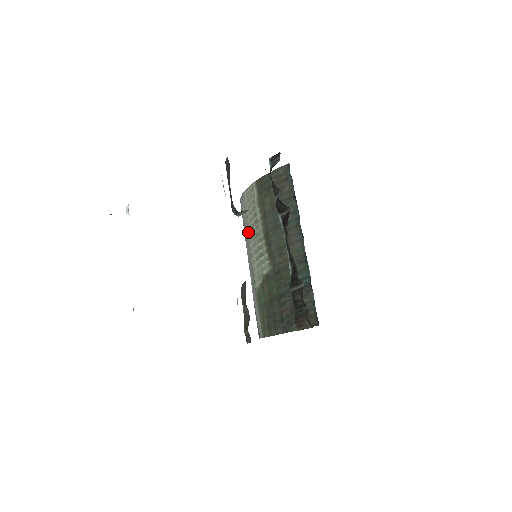
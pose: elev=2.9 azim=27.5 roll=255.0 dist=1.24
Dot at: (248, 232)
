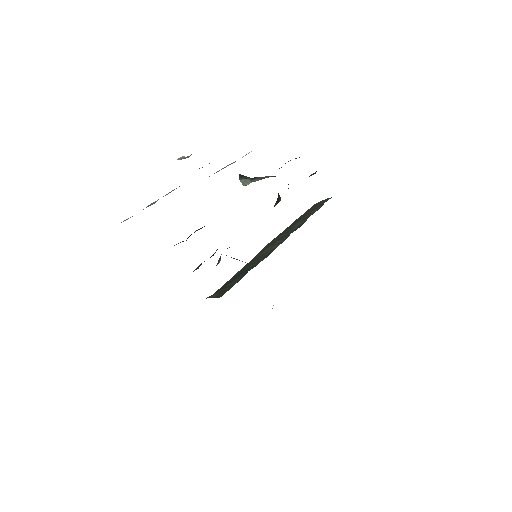
Dot at: occluded
